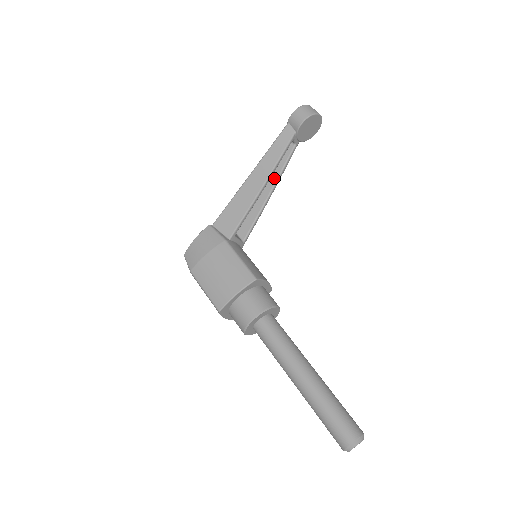
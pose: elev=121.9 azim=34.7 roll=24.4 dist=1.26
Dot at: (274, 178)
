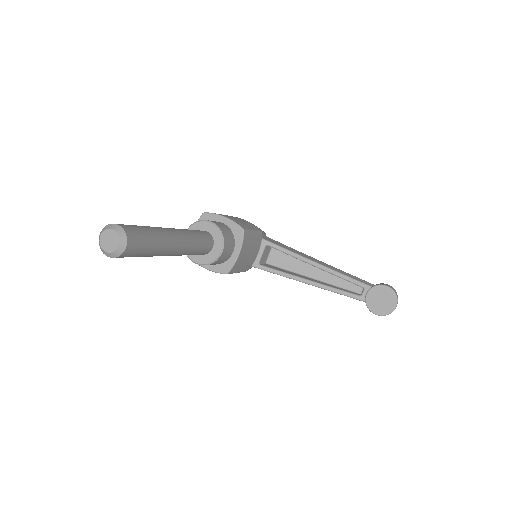
Dot at: (324, 284)
